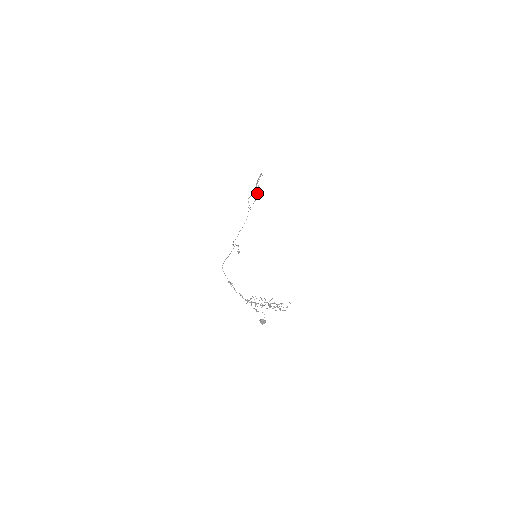
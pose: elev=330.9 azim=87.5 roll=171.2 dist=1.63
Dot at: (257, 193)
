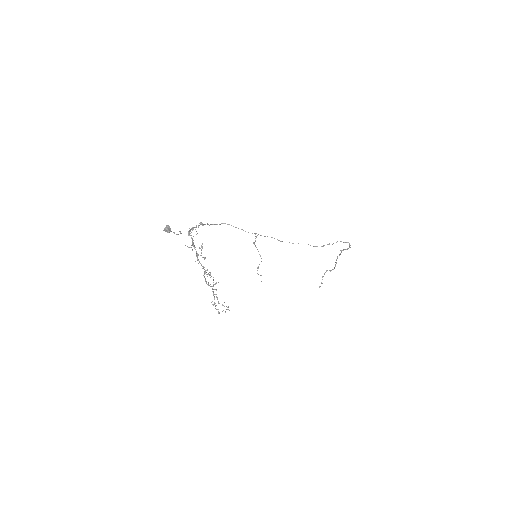
Dot at: occluded
